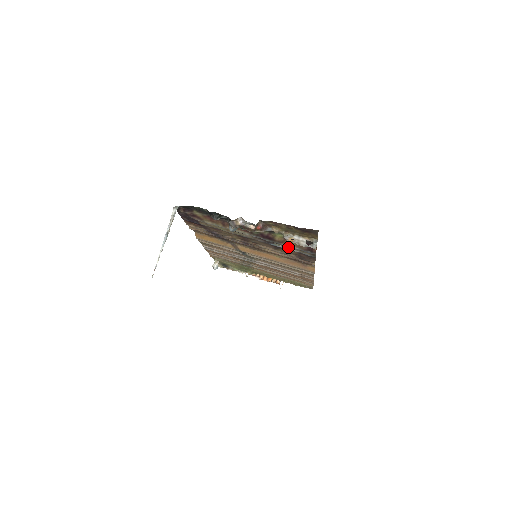
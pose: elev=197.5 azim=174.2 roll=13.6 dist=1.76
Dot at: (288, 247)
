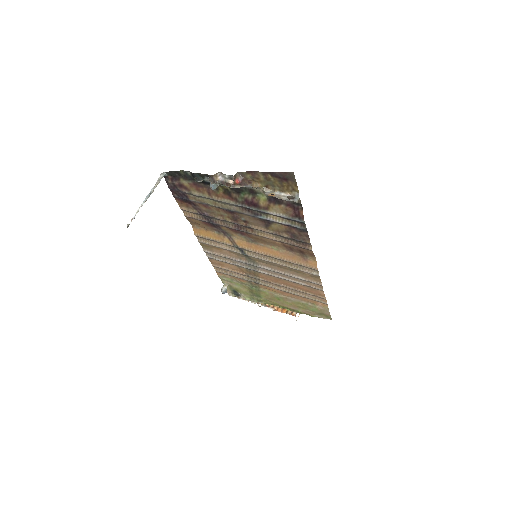
Dot at: (276, 218)
